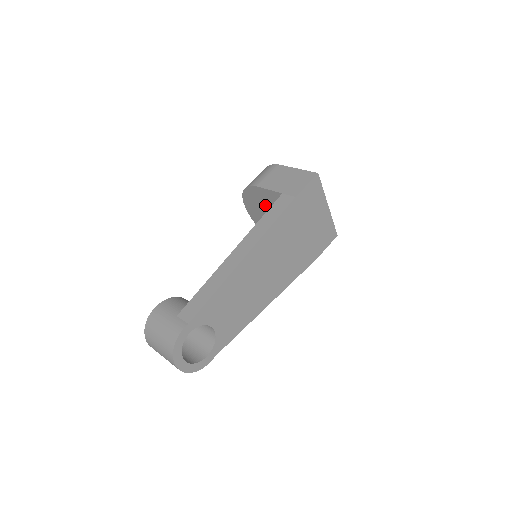
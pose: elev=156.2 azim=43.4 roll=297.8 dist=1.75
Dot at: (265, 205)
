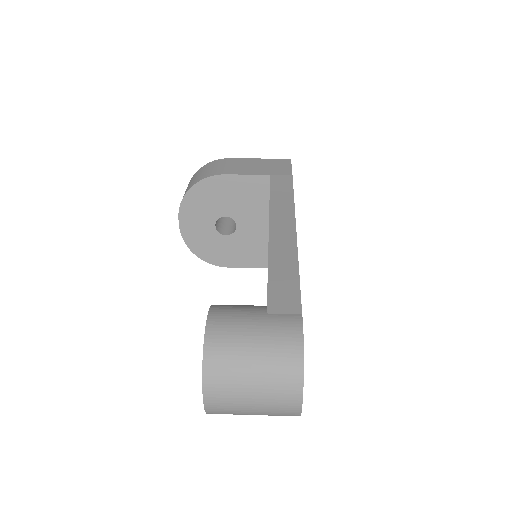
Dot at: (225, 204)
